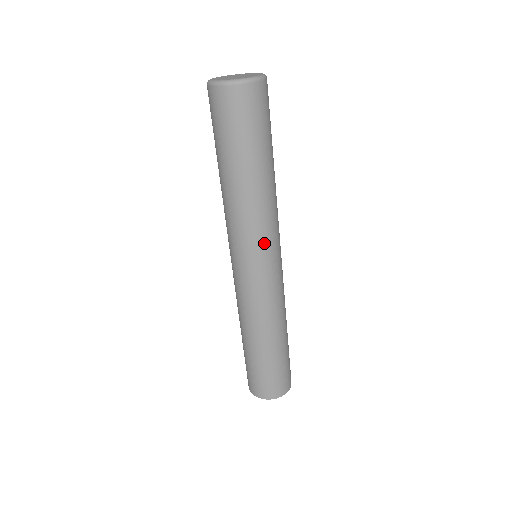
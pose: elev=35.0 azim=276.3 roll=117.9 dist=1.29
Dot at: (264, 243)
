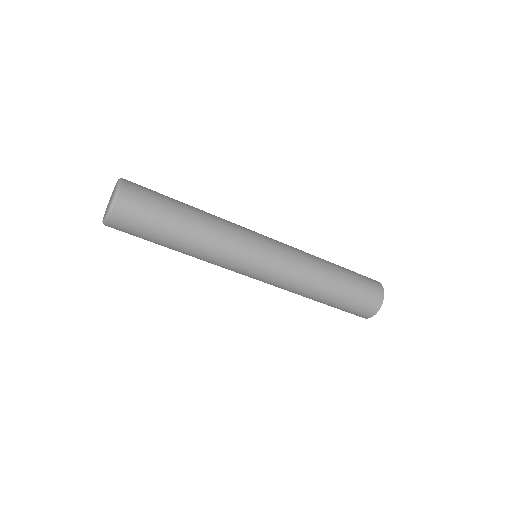
Dot at: (236, 267)
